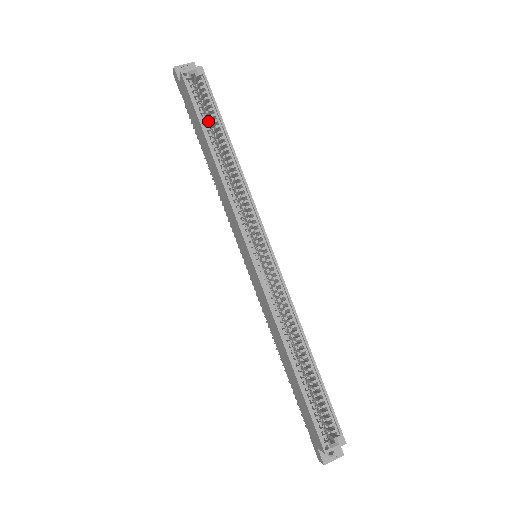
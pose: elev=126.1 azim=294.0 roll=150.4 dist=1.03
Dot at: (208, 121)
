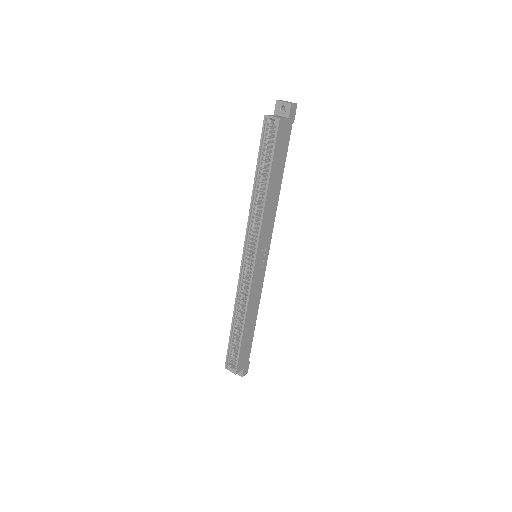
Dot at: occluded
